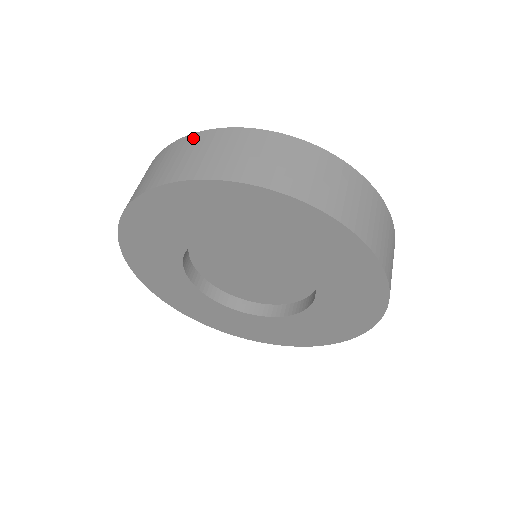
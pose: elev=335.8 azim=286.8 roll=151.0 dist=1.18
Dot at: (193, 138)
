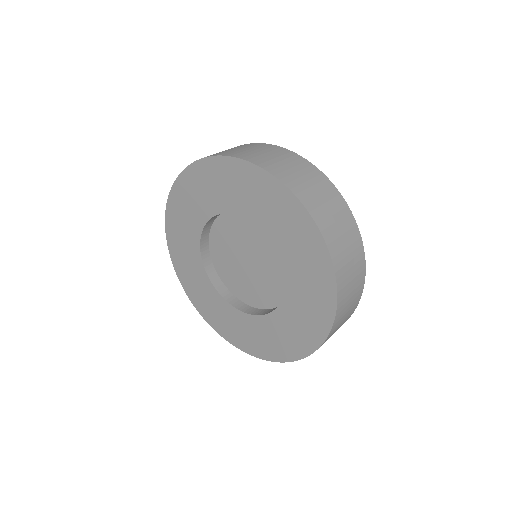
Dot at: occluded
